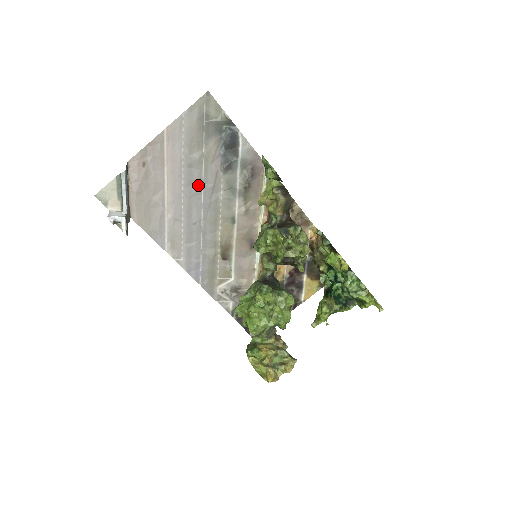
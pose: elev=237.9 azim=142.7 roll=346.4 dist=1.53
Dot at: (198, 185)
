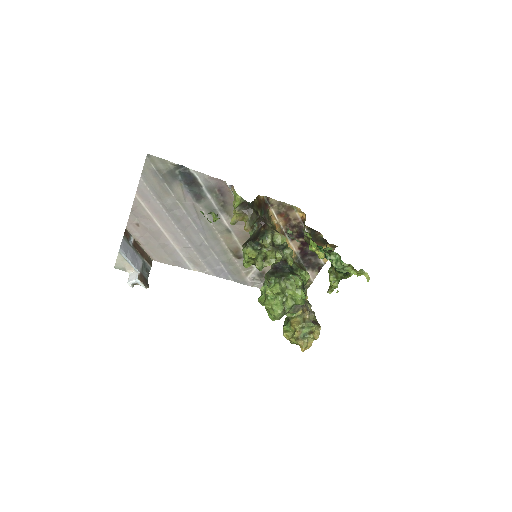
Dot at: (185, 219)
